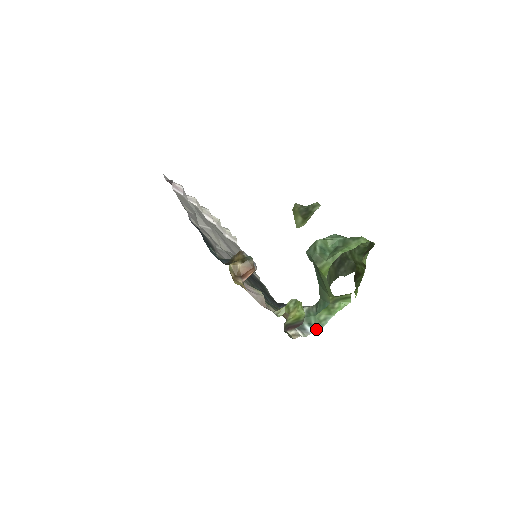
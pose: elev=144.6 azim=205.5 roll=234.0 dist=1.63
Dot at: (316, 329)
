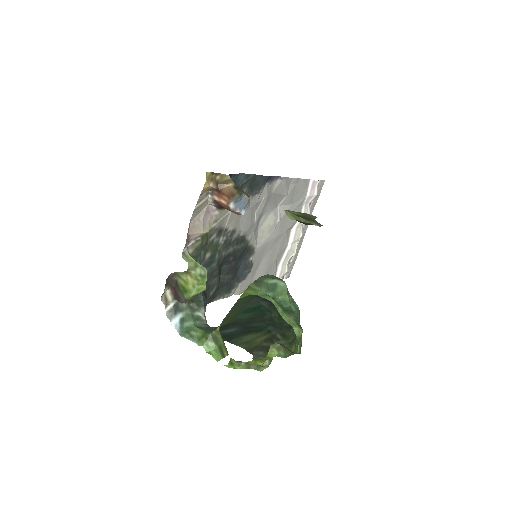
Dot at: (178, 327)
